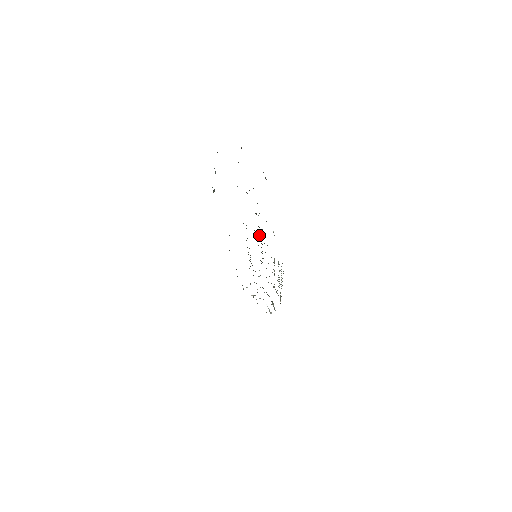
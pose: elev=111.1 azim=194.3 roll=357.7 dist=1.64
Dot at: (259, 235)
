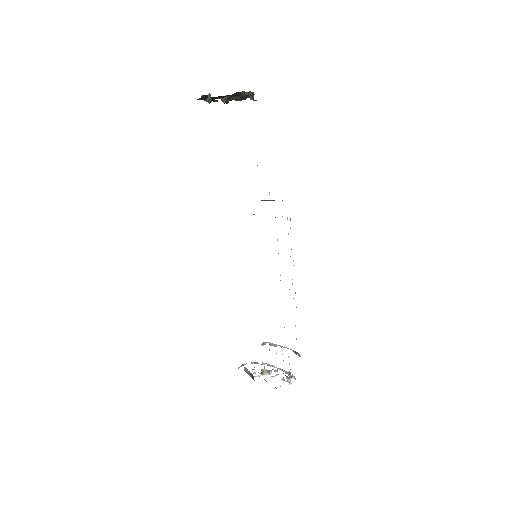
Dot at: occluded
